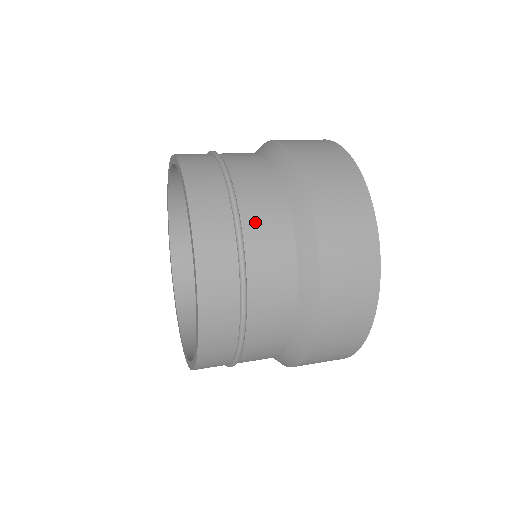
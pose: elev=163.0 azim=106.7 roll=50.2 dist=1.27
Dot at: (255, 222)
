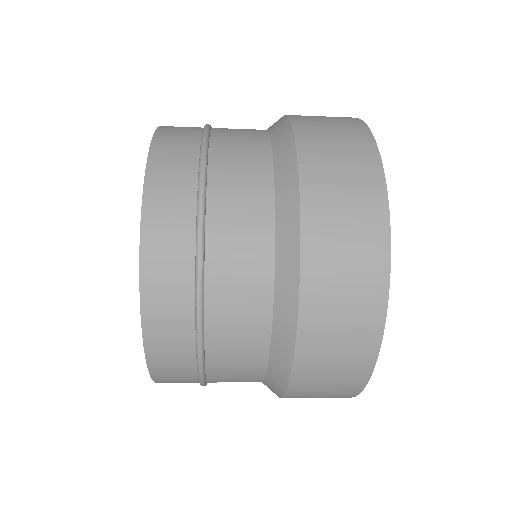
Dot at: occluded
